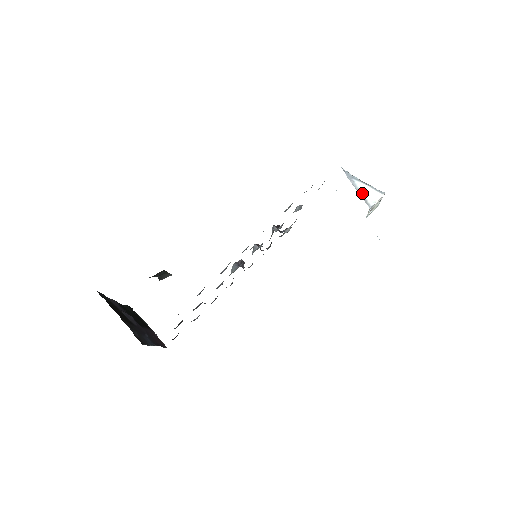
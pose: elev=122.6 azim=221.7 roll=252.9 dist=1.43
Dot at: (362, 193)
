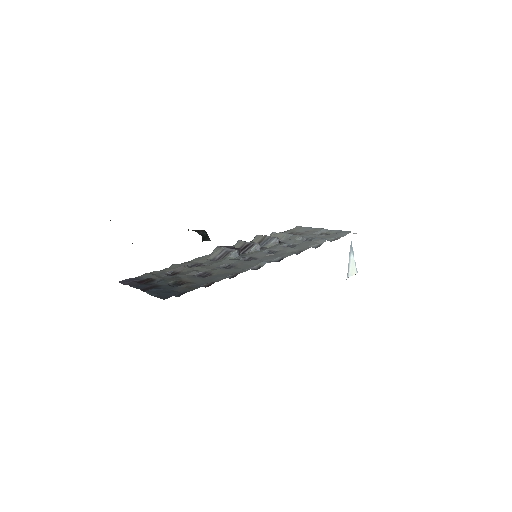
Dot at: (350, 264)
